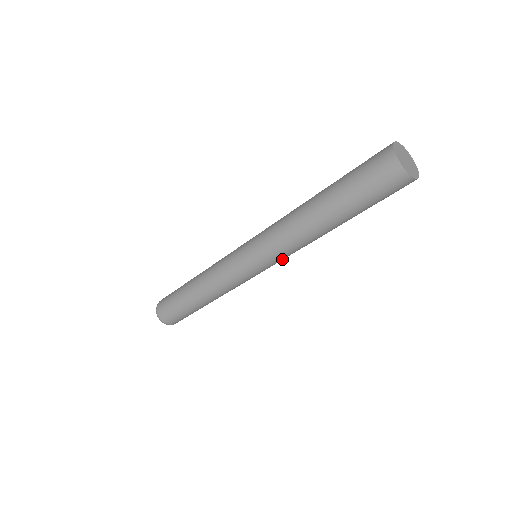
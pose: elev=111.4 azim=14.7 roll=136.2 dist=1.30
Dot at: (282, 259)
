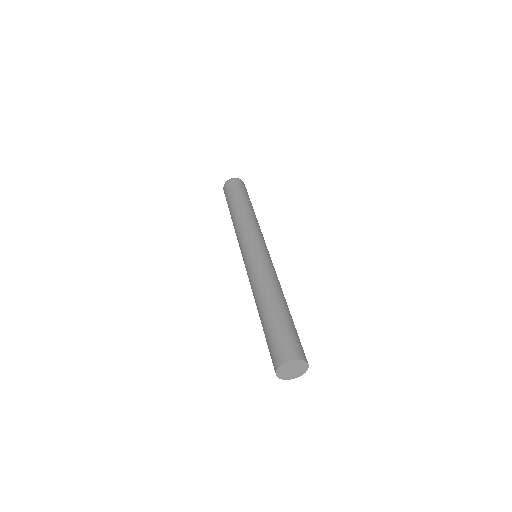
Dot at: occluded
